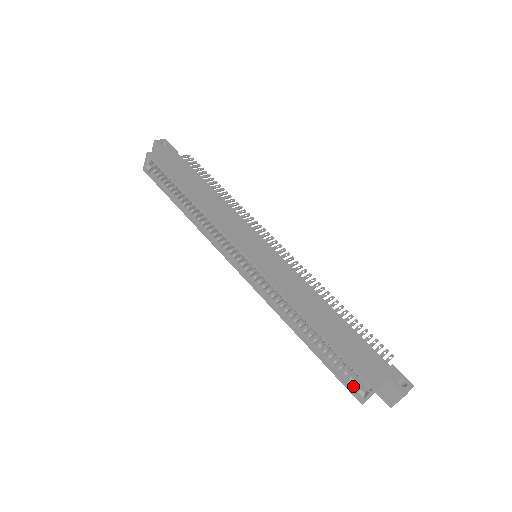
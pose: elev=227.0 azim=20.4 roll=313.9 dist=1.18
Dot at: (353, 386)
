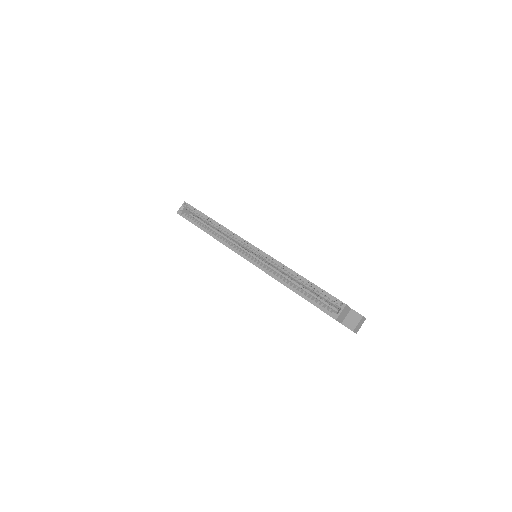
Dot at: (329, 310)
